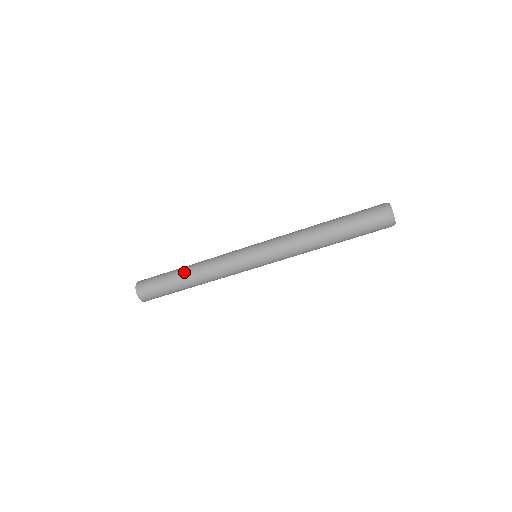
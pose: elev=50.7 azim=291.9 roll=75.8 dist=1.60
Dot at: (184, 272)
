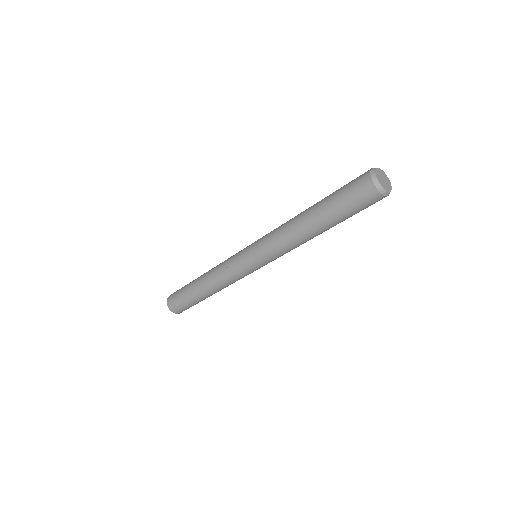
Dot at: (205, 295)
